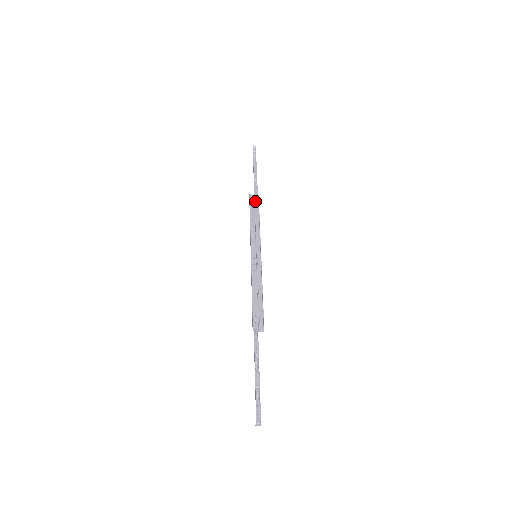
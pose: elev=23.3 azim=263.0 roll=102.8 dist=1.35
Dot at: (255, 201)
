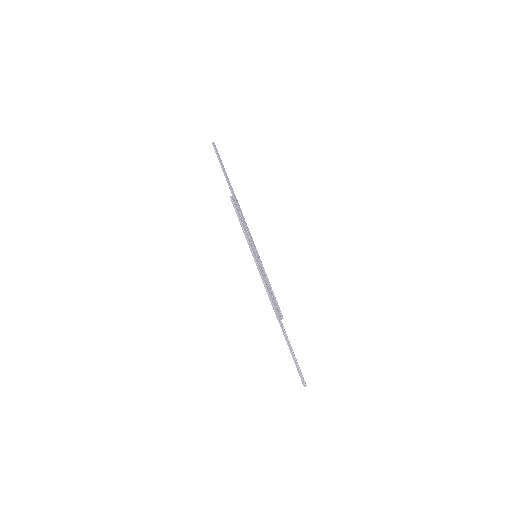
Dot at: (237, 203)
